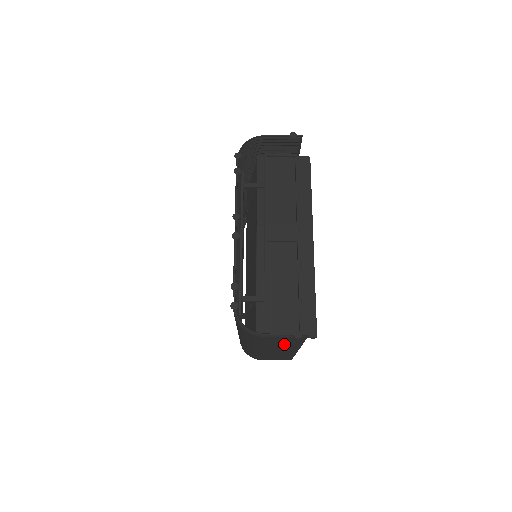
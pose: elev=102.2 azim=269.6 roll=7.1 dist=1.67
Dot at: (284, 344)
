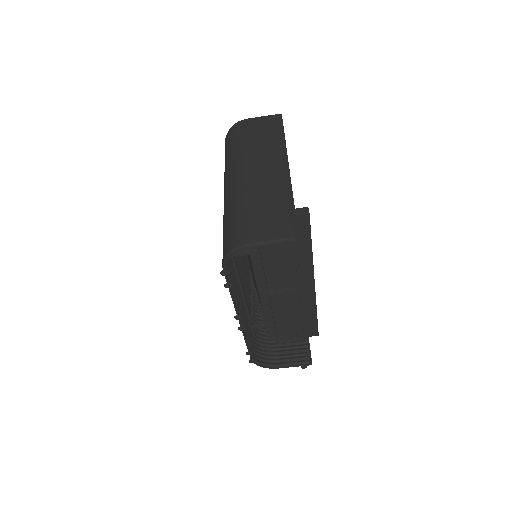
Dot at: occluded
